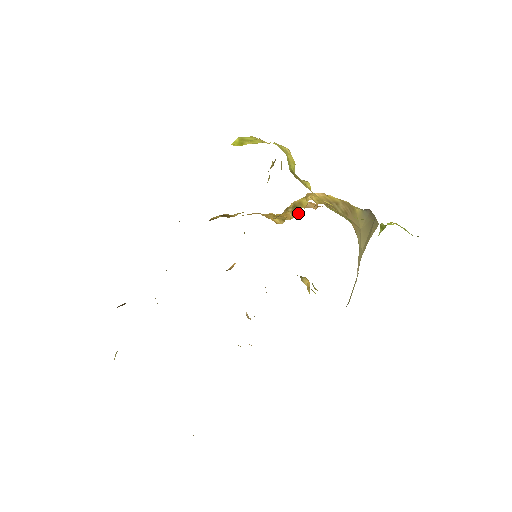
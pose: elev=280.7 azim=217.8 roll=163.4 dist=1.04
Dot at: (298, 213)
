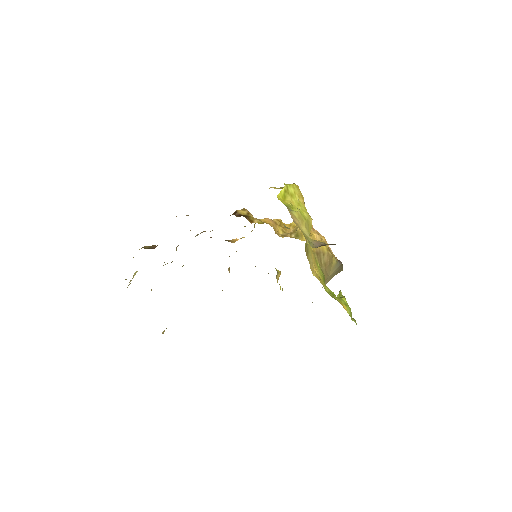
Dot at: occluded
